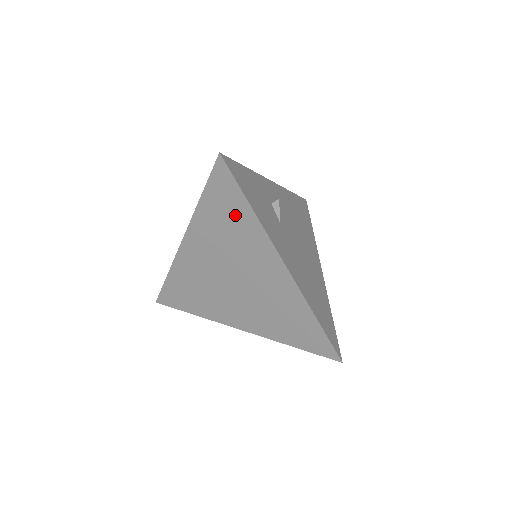
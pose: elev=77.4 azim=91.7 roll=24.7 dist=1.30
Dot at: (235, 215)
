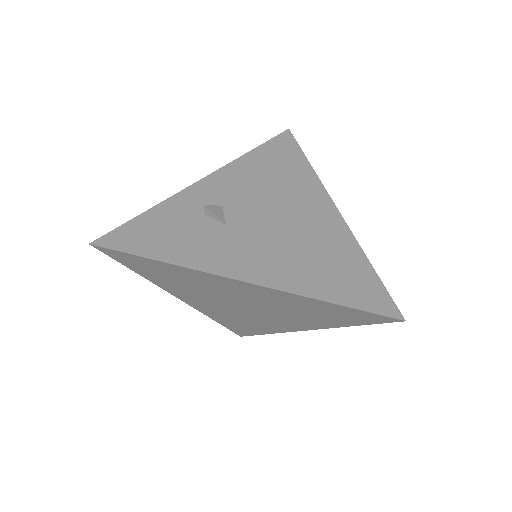
Dot at: (166, 271)
